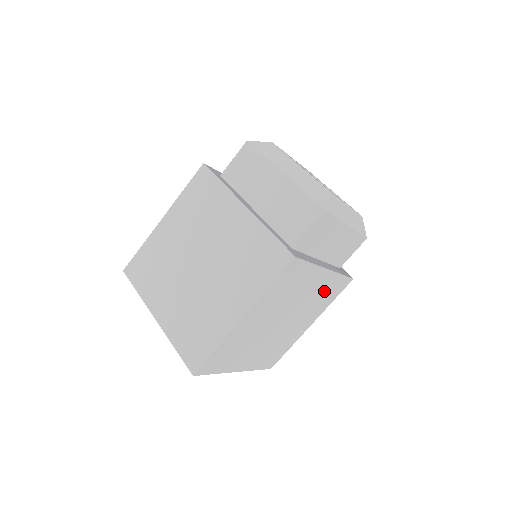
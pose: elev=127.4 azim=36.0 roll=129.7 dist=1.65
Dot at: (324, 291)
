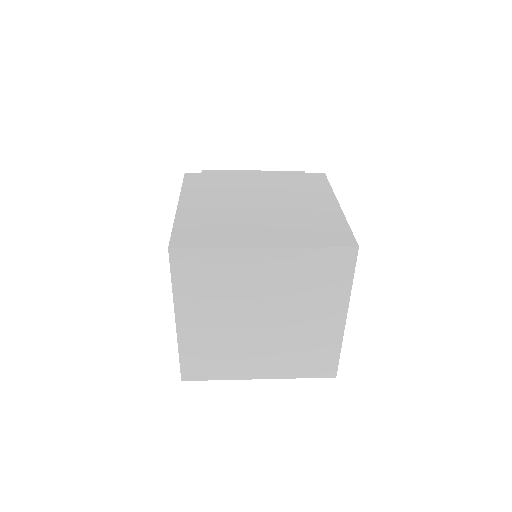
Dot at: occluded
